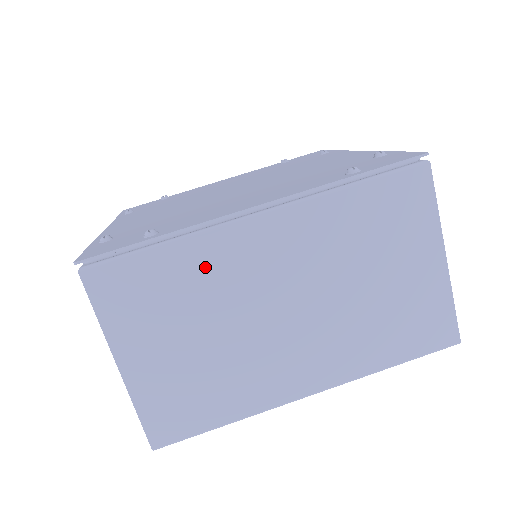
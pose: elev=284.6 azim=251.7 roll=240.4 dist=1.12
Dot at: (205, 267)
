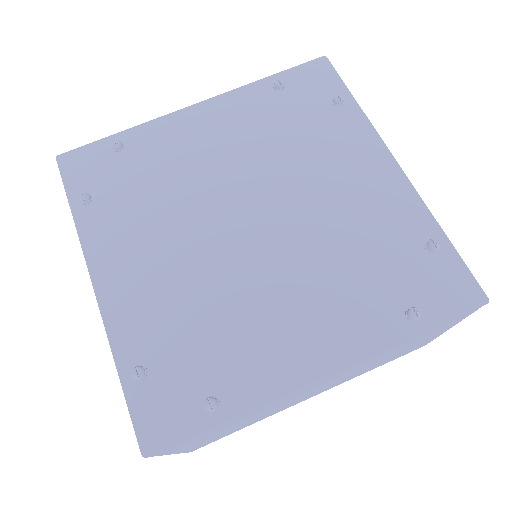
Dot at: (262, 408)
